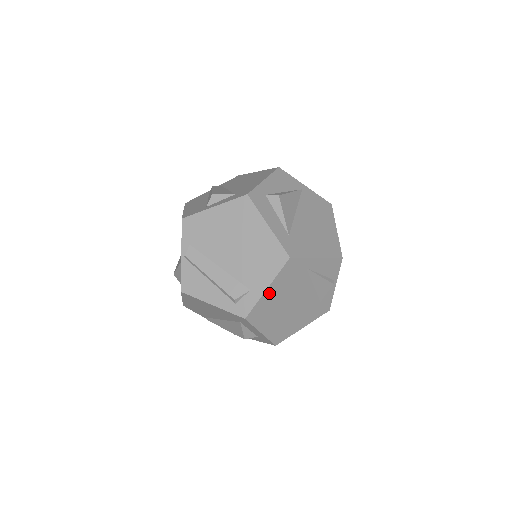
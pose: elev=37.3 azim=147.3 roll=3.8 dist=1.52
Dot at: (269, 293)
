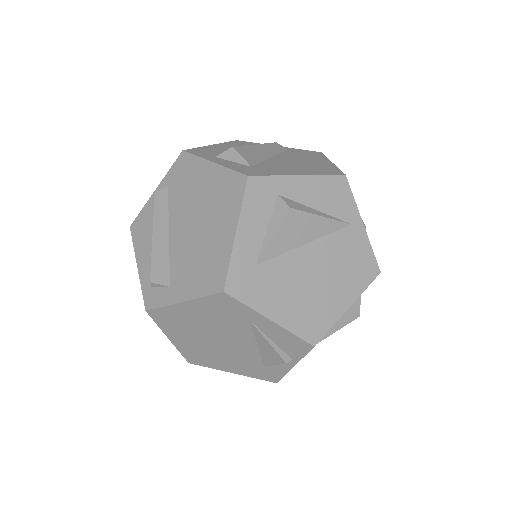
Dot at: (185, 308)
